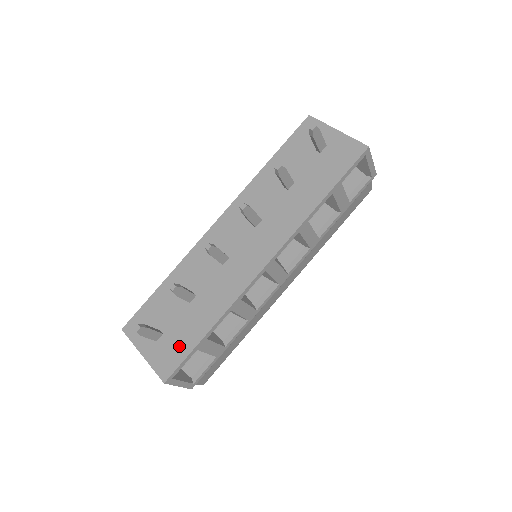
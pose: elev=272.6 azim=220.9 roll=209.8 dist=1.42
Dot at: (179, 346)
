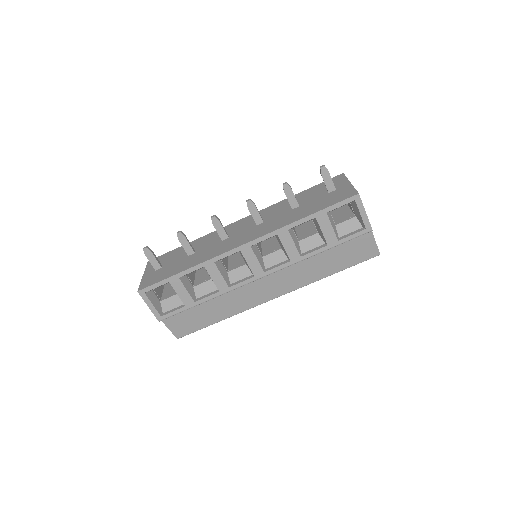
Dot at: (162, 275)
